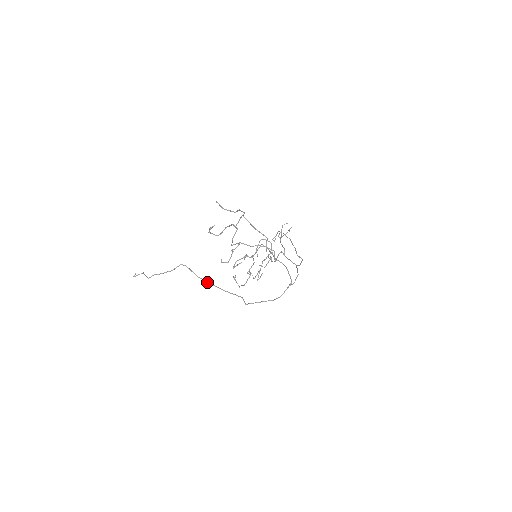
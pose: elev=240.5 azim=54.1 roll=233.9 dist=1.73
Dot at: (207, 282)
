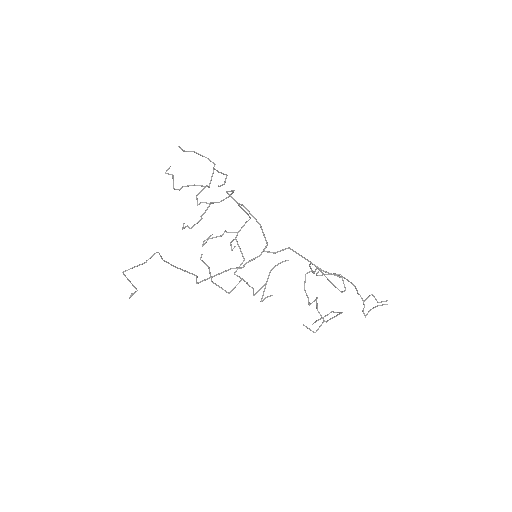
Dot at: (168, 263)
